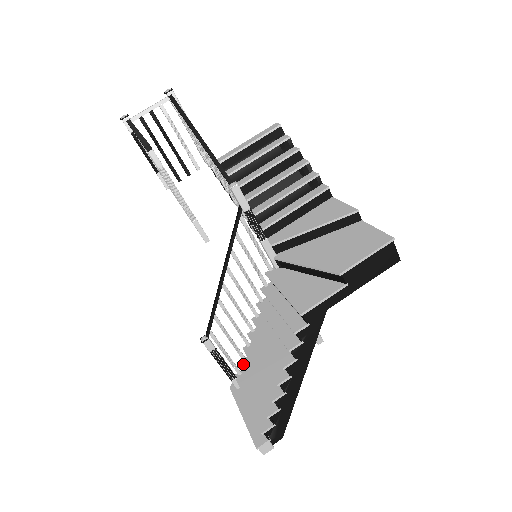
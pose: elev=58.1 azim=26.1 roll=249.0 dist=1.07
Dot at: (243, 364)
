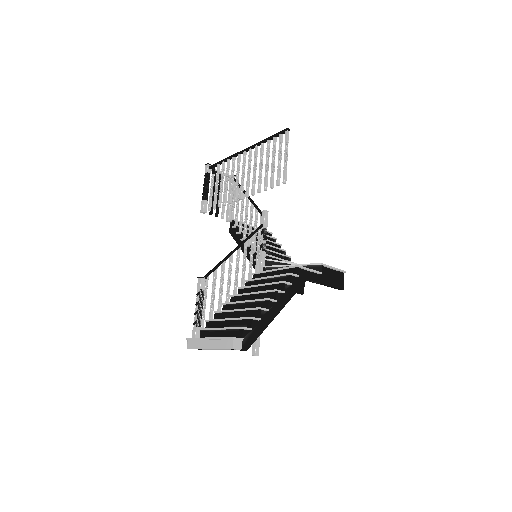
Dot at: (211, 319)
